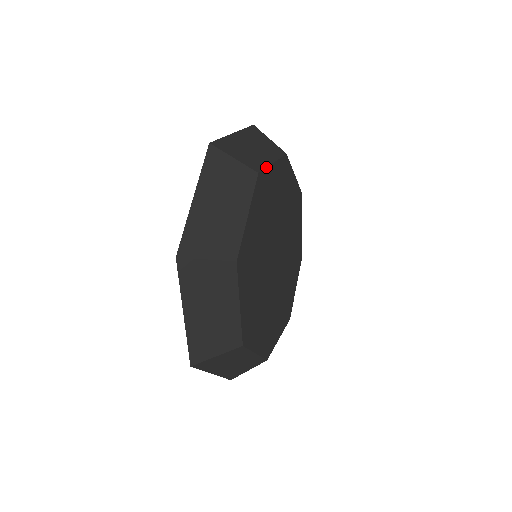
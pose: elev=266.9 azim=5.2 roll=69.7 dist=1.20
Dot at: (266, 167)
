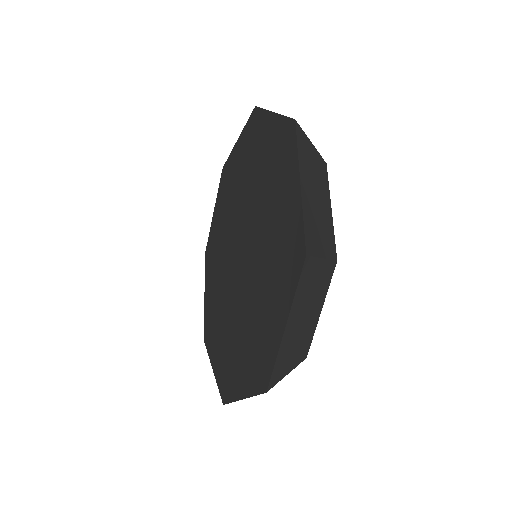
Dot at: occluded
